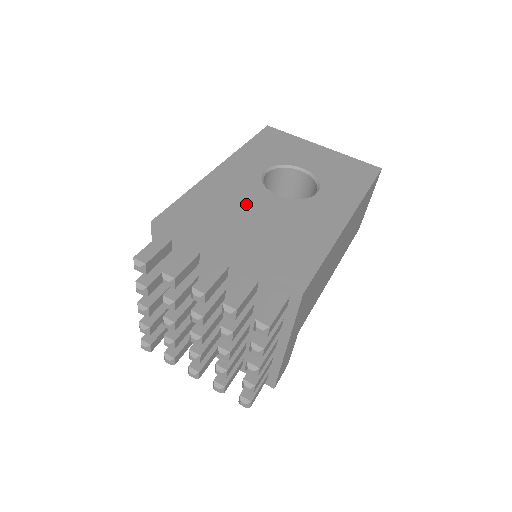
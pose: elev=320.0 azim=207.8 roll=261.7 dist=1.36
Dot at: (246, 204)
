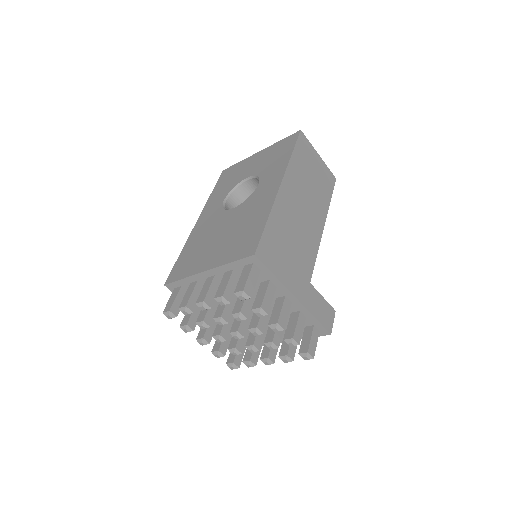
Dot at: (215, 230)
